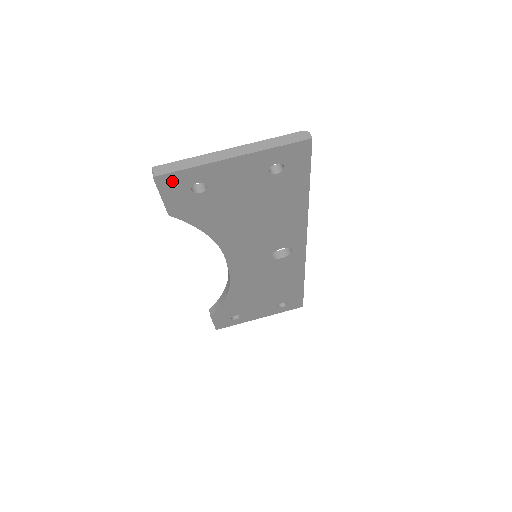
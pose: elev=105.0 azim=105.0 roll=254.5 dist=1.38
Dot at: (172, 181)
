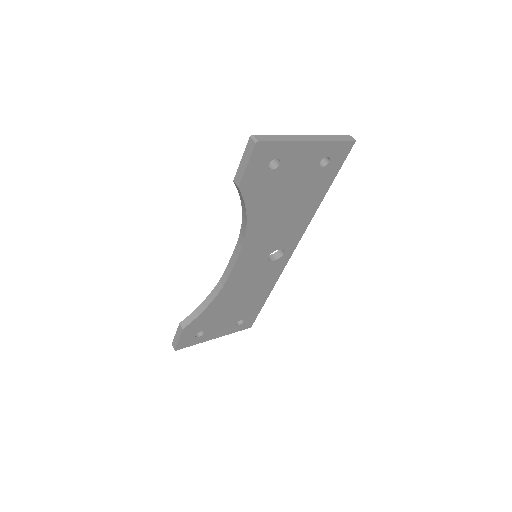
Dot at: (264, 151)
